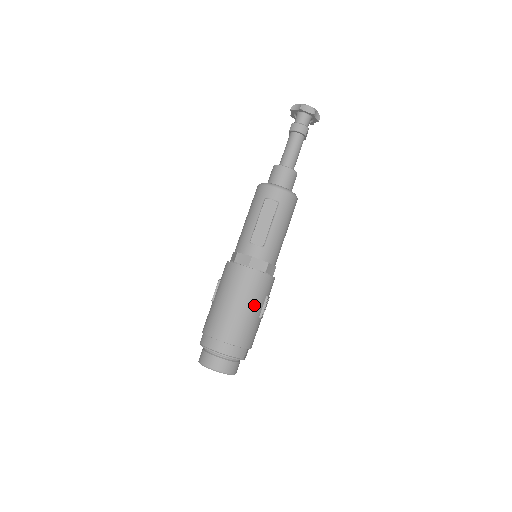
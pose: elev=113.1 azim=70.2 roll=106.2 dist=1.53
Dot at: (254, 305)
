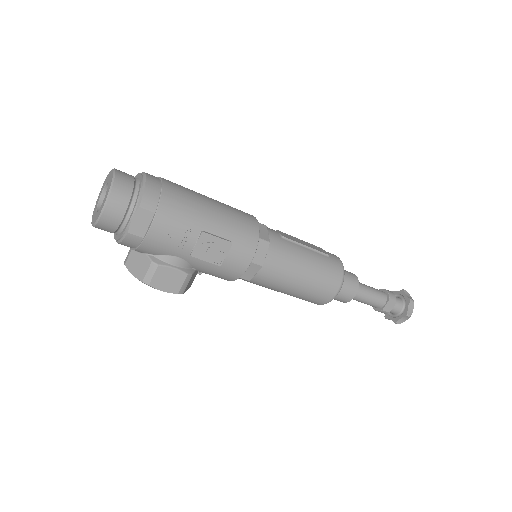
Dot at: (219, 218)
